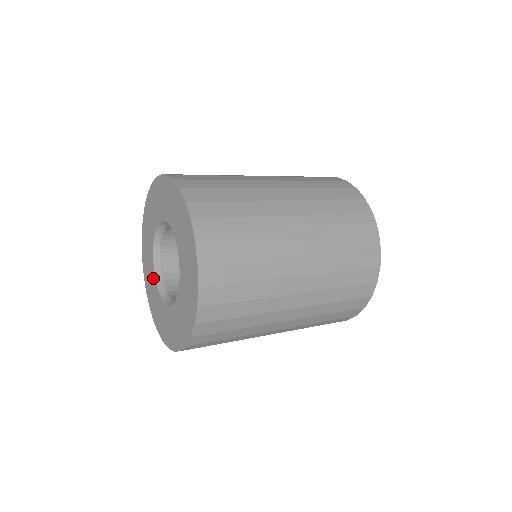
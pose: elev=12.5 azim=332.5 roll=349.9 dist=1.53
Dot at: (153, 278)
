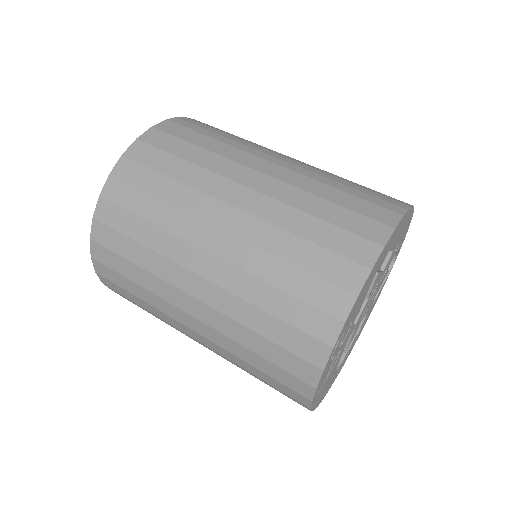
Dot at: occluded
